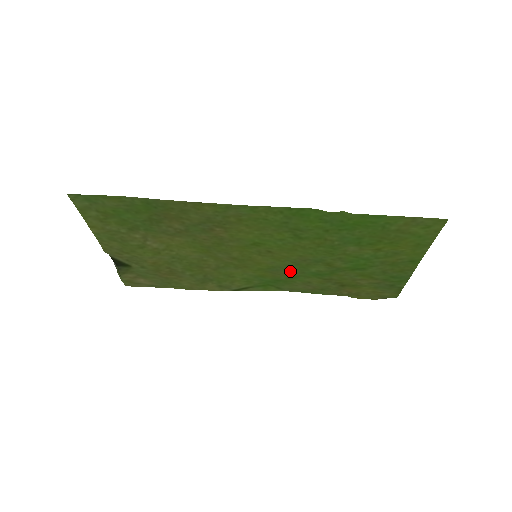
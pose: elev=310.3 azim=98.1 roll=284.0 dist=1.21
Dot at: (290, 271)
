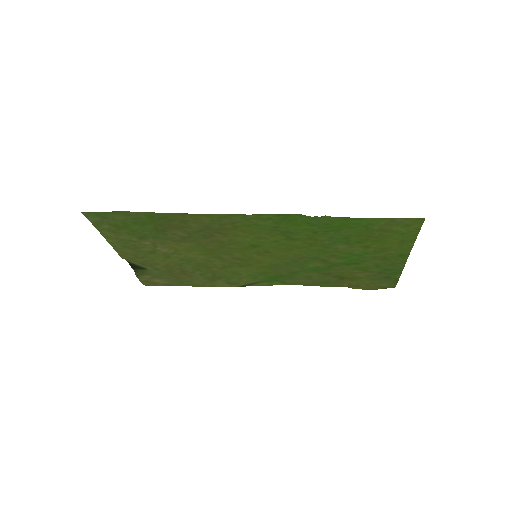
Dot at: (290, 267)
